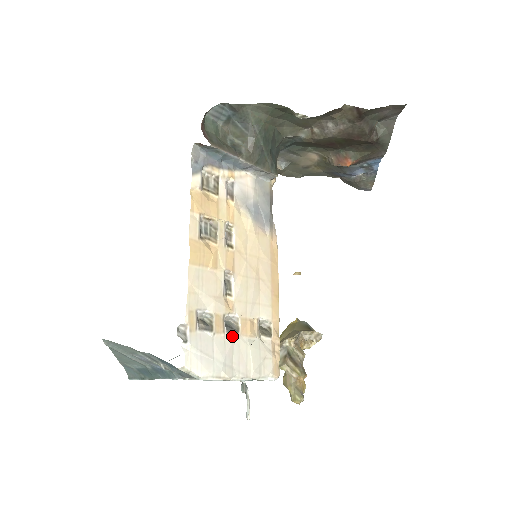
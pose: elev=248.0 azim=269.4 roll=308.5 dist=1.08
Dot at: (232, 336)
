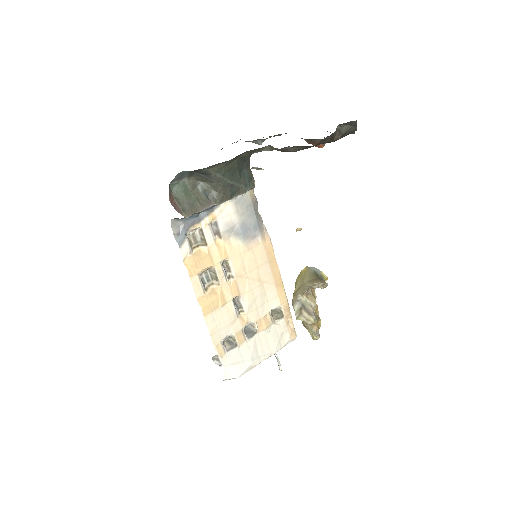
Dot at: (253, 338)
